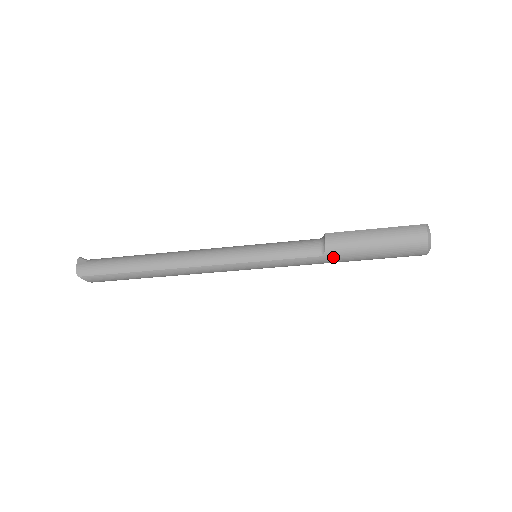
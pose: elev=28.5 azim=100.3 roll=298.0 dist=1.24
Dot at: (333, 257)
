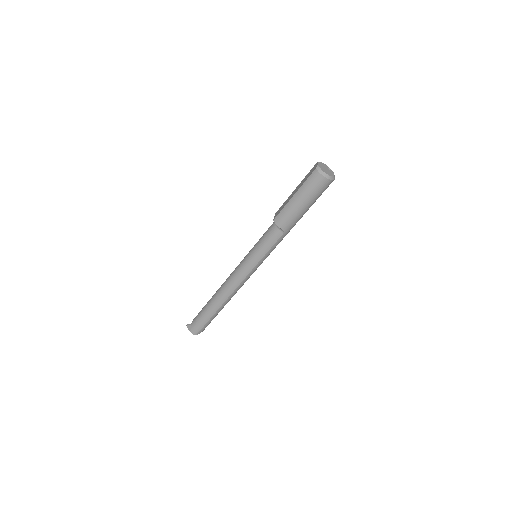
Dot at: (290, 228)
